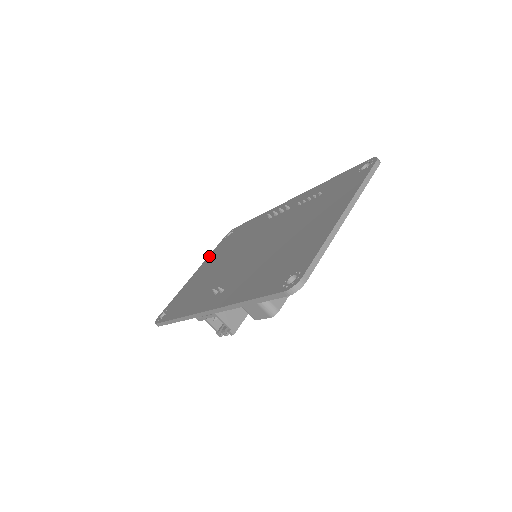
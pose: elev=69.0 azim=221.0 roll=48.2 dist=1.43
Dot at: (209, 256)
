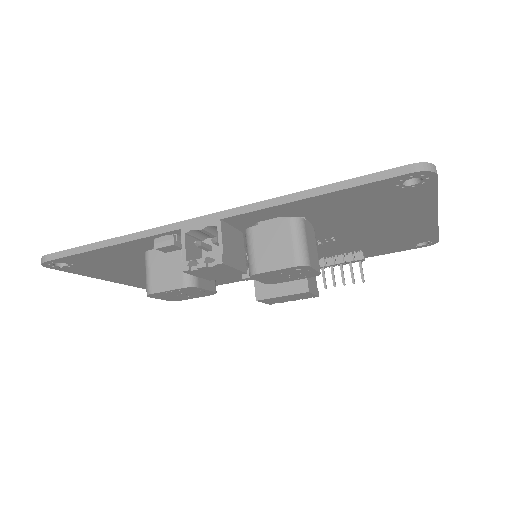
Dot at: occluded
